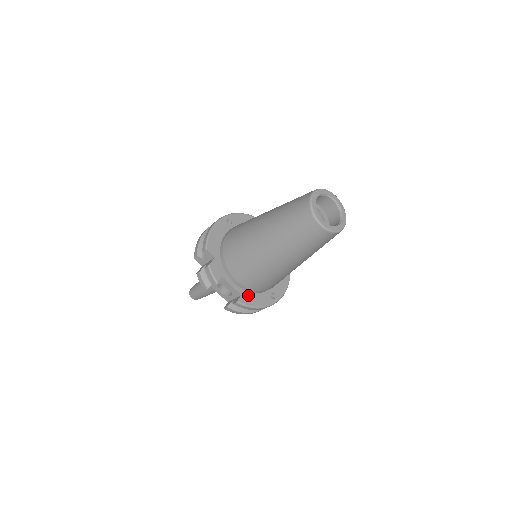
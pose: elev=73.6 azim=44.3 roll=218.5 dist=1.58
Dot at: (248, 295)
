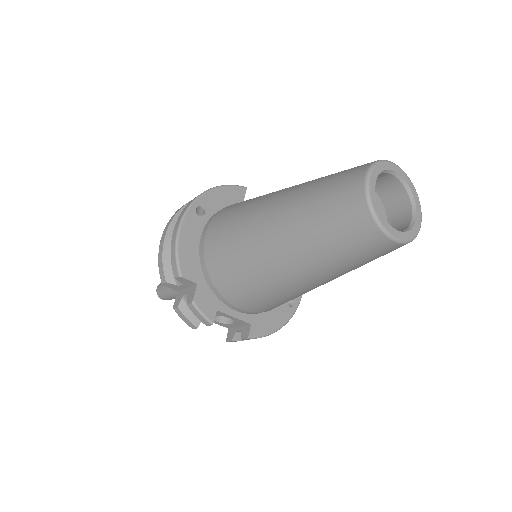
Dot at: (259, 319)
